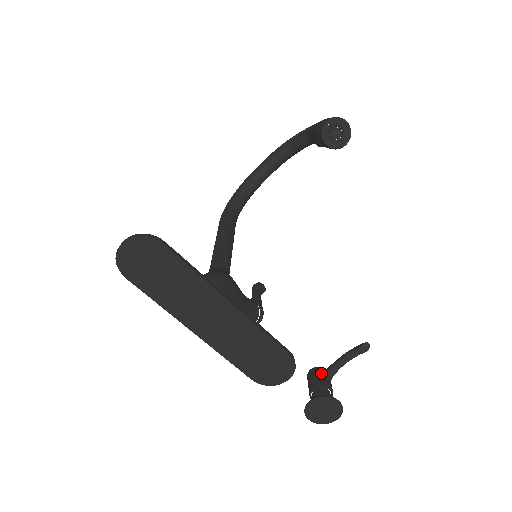
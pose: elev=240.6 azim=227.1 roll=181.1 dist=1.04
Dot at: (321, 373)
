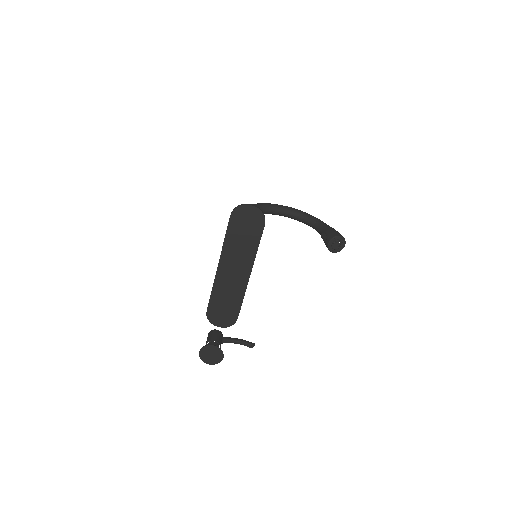
Dot at: (221, 336)
